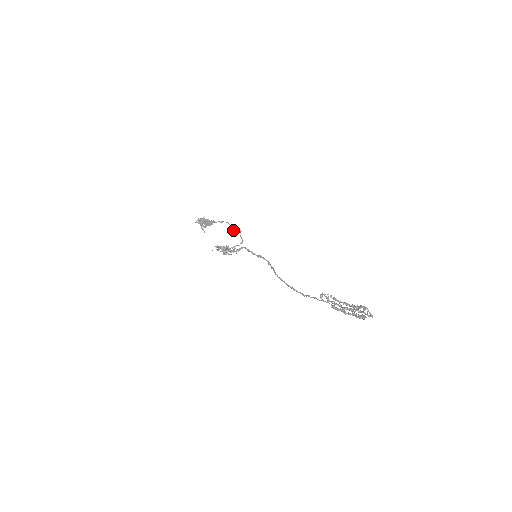
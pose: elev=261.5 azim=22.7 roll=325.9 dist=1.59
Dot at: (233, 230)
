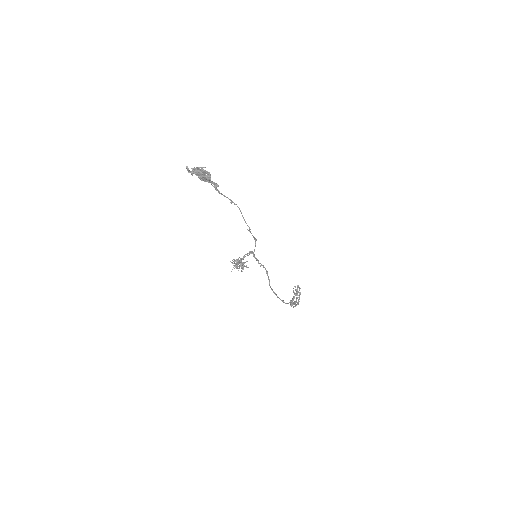
Dot at: occluded
